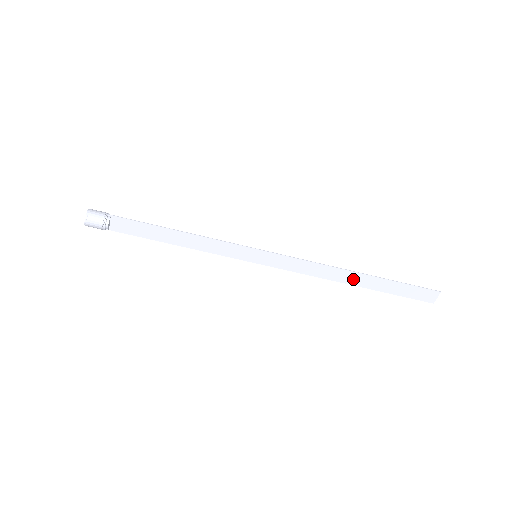
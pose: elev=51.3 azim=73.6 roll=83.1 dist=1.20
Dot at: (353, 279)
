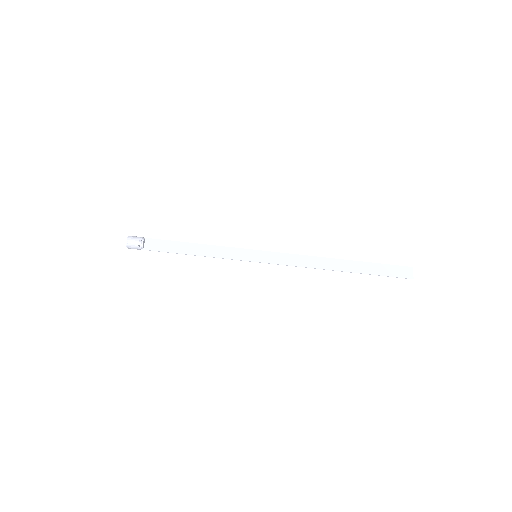
Dot at: (338, 265)
